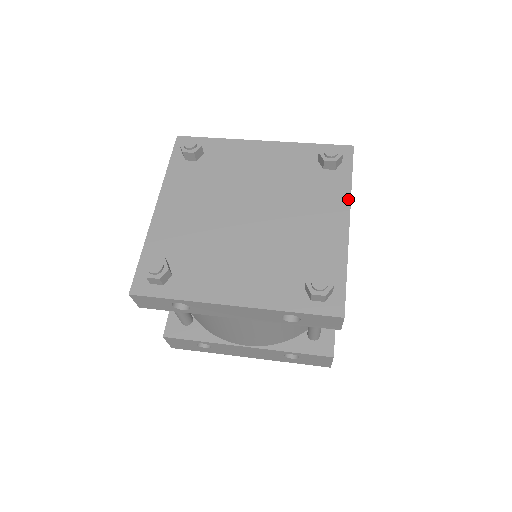
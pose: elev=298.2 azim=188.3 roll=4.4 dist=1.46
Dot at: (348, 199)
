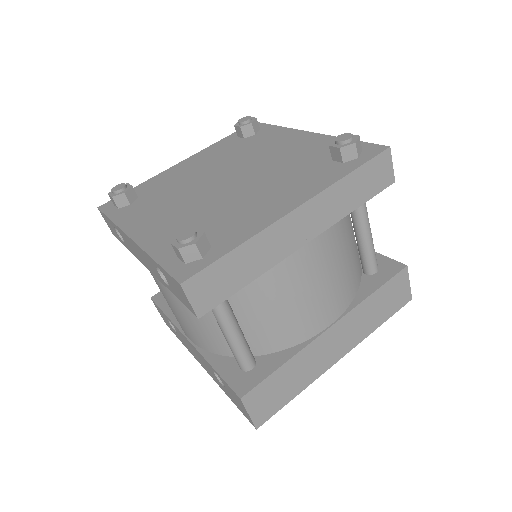
Dot at: (321, 189)
